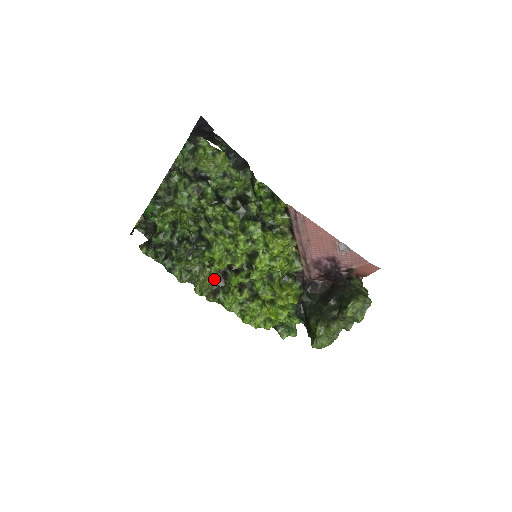
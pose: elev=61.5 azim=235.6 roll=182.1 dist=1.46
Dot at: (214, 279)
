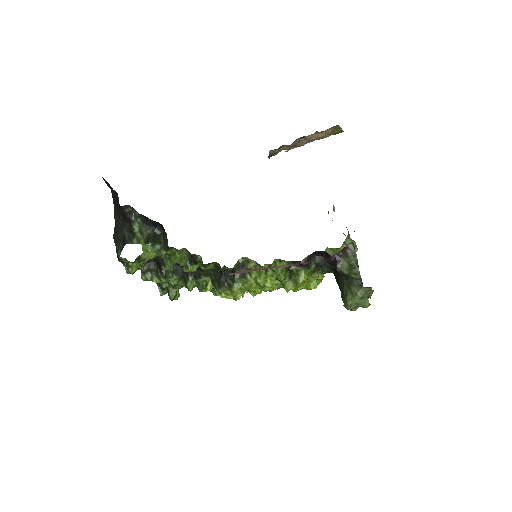
Dot at: occluded
